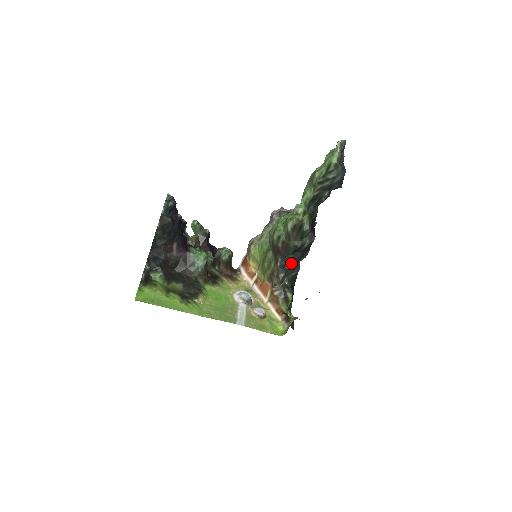
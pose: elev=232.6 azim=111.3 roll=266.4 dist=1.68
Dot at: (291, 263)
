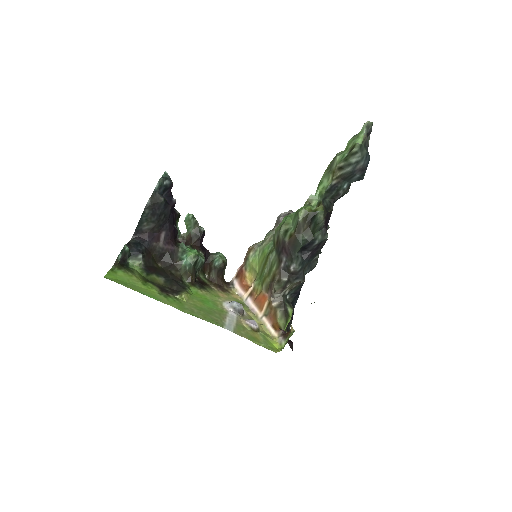
Dot at: (297, 263)
